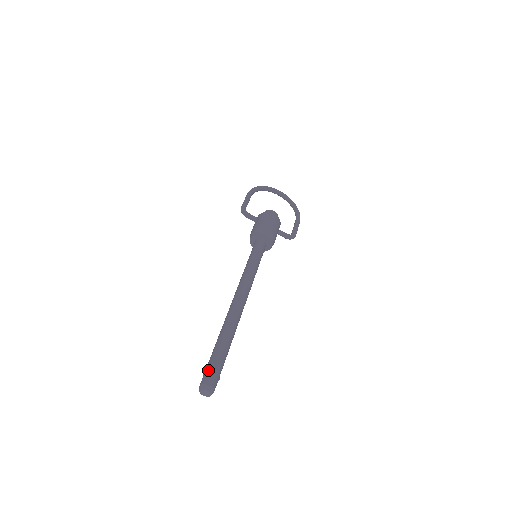
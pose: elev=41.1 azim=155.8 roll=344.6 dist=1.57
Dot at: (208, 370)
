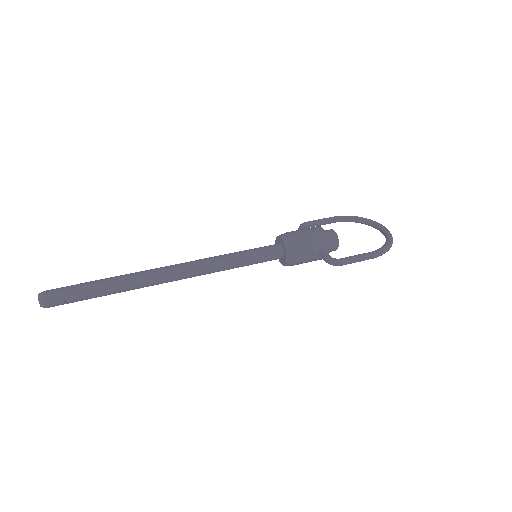
Dot at: (63, 287)
